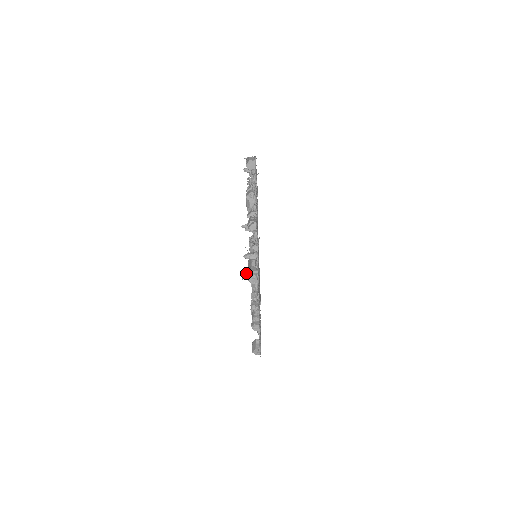
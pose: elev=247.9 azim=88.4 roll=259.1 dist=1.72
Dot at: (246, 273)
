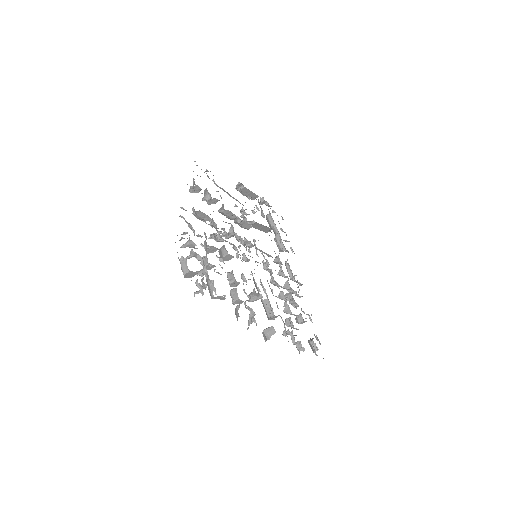
Dot at: (264, 335)
